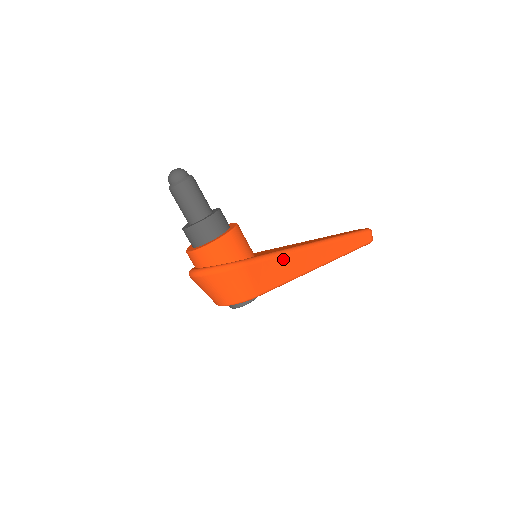
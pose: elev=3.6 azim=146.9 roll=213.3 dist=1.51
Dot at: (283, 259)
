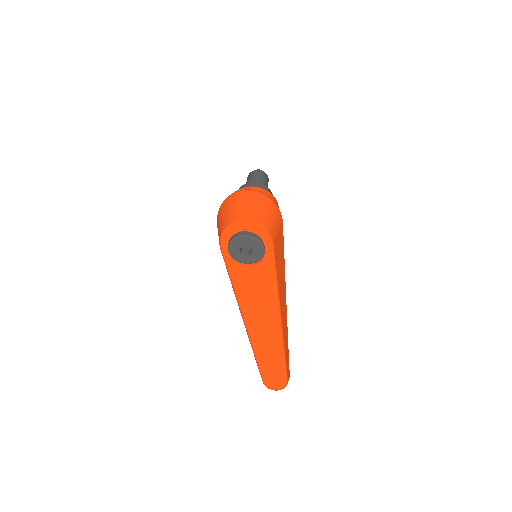
Dot at: (283, 266)
